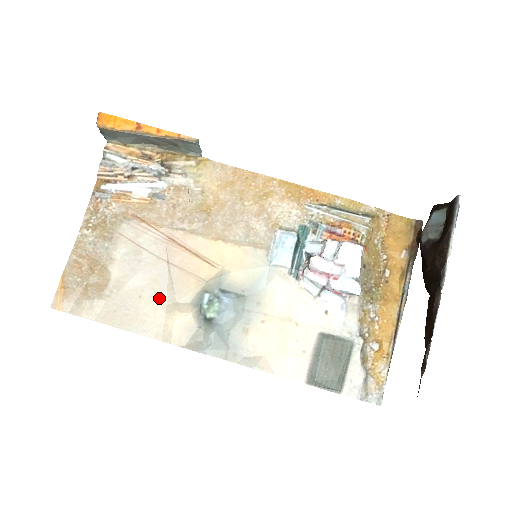
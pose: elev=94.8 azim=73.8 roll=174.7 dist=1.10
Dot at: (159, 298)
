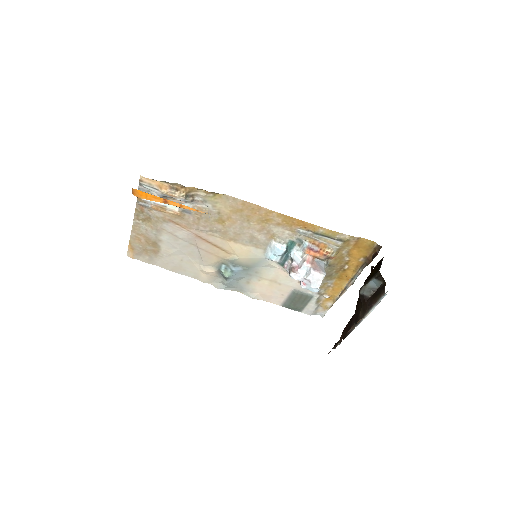
Dot at: (193, 262)
